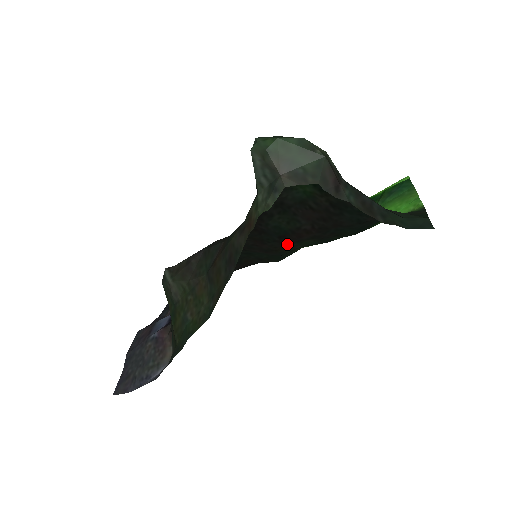
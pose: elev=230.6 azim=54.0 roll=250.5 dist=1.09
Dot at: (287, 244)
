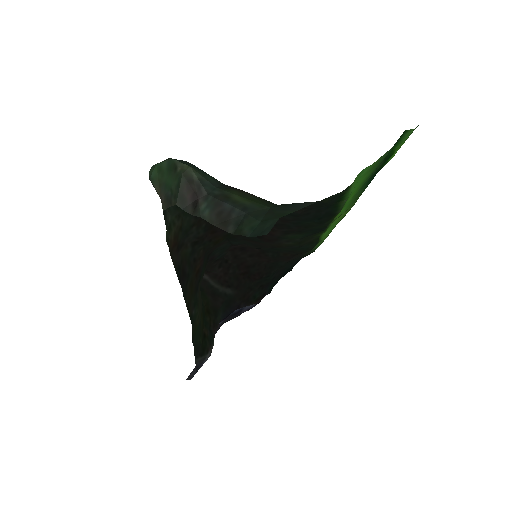
Dot at: (275, 241)
